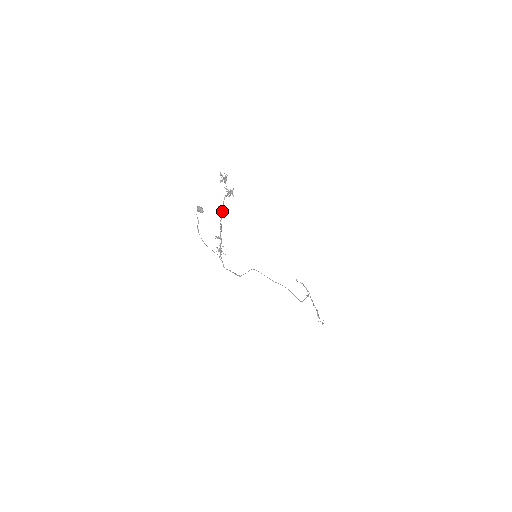
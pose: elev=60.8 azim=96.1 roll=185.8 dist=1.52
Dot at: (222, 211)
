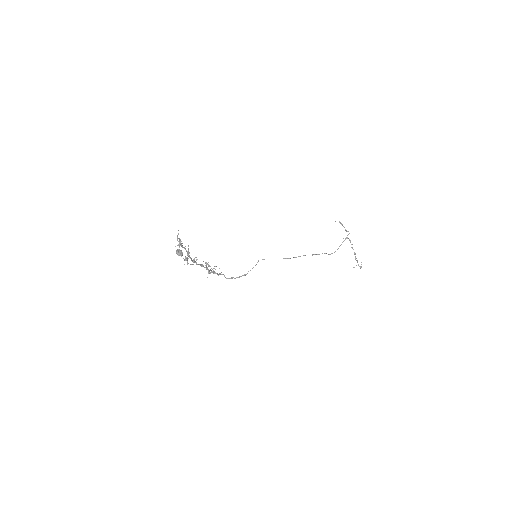
Dot at: (193, 261)
